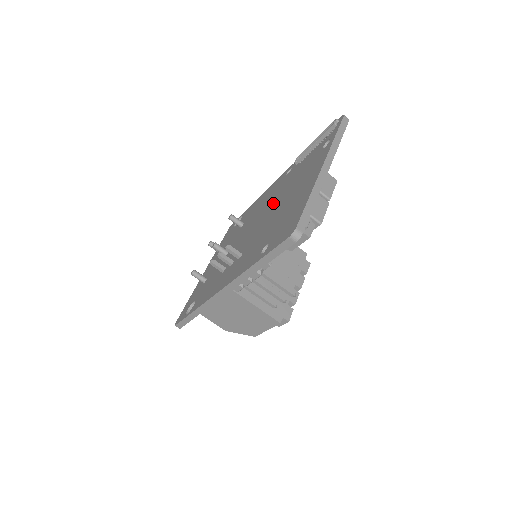
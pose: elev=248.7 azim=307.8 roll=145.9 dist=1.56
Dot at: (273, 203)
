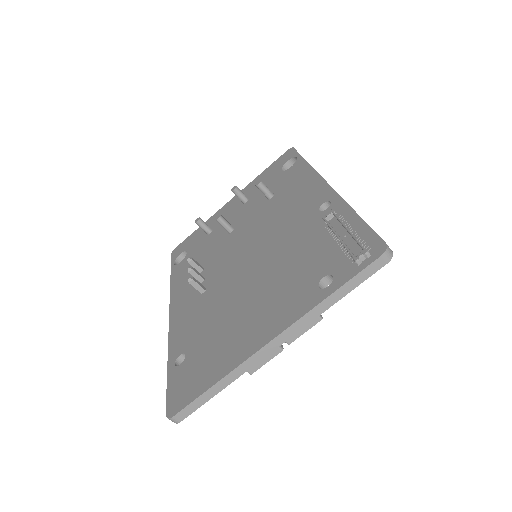
Dot at: (266, 255)
